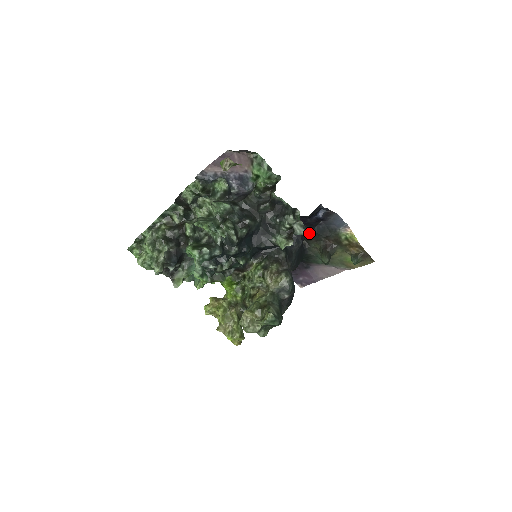
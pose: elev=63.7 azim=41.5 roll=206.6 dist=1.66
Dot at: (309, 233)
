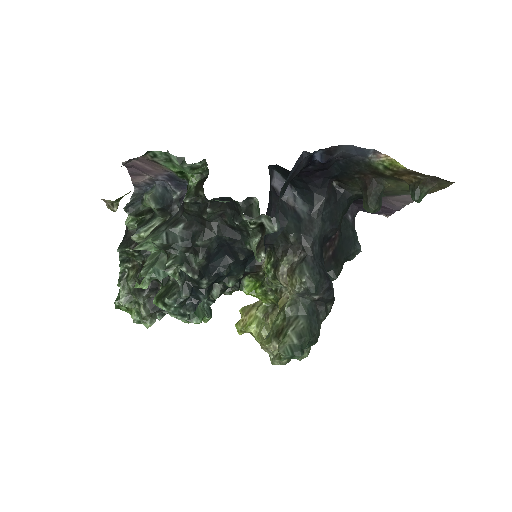
Dot at: (330, 176)
